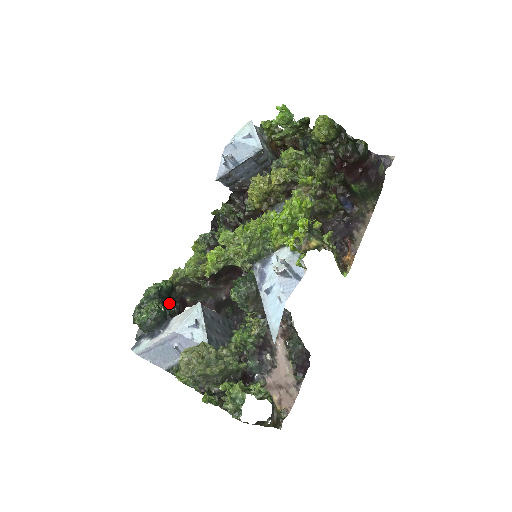
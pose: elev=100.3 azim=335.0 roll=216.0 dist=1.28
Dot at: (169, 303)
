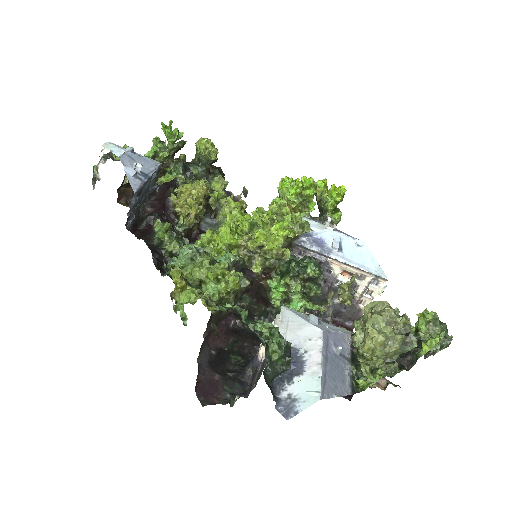
Dot at: occluded
